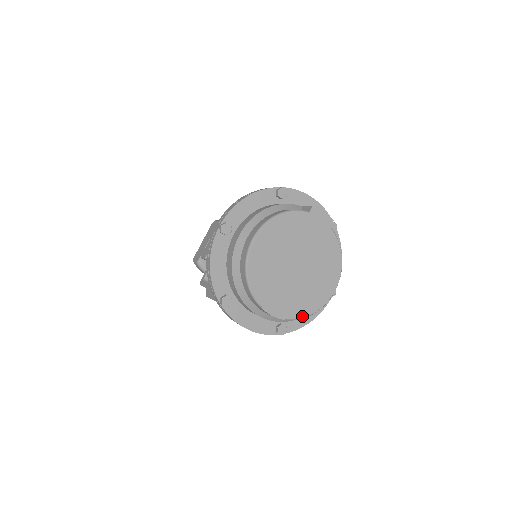
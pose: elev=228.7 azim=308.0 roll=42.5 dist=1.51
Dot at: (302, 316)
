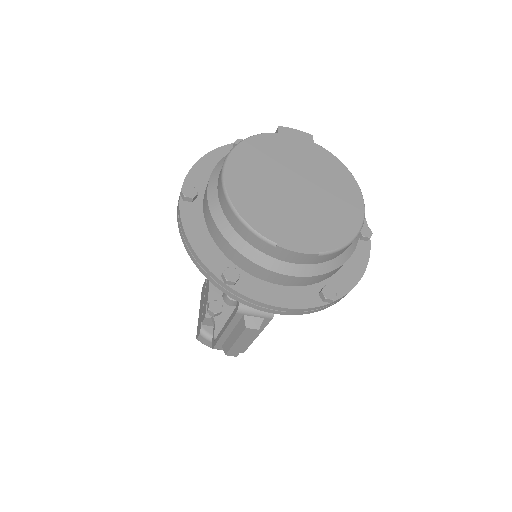
Dot at: (340, 244)
